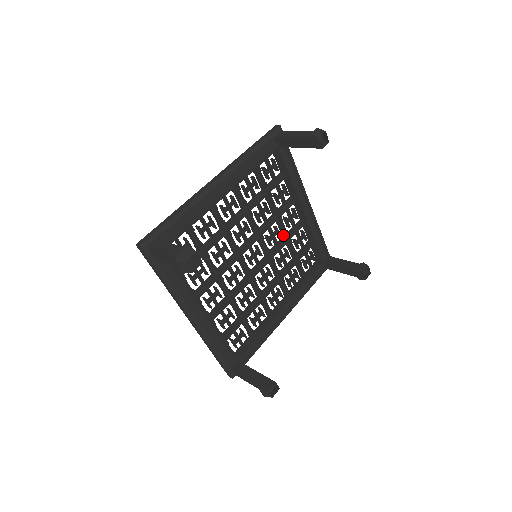
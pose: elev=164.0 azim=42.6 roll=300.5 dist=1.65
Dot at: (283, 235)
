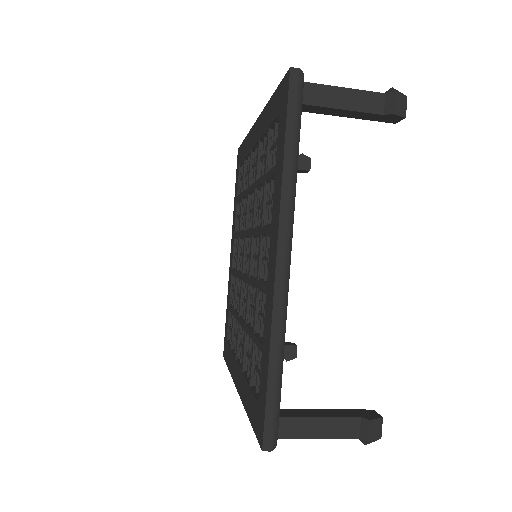
Dot at: occluded
